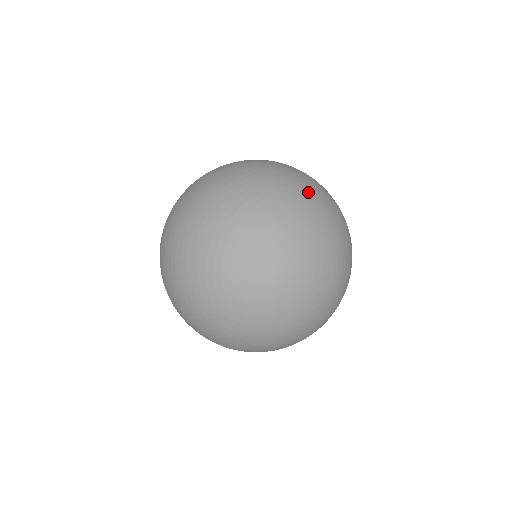
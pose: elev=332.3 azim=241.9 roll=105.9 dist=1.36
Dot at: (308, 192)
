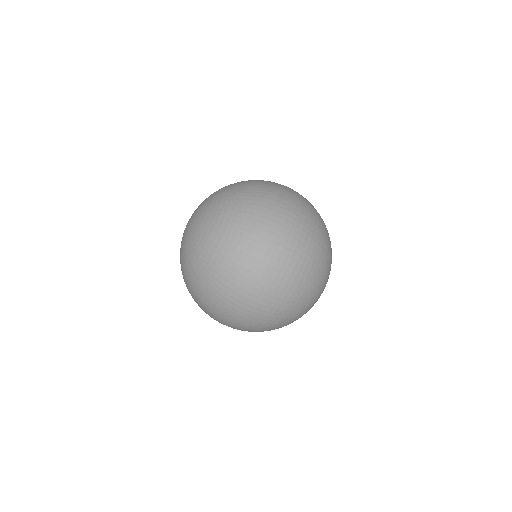
Dot at: occluded
